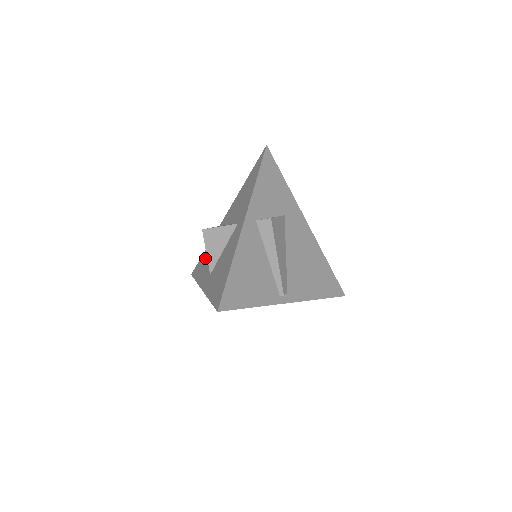
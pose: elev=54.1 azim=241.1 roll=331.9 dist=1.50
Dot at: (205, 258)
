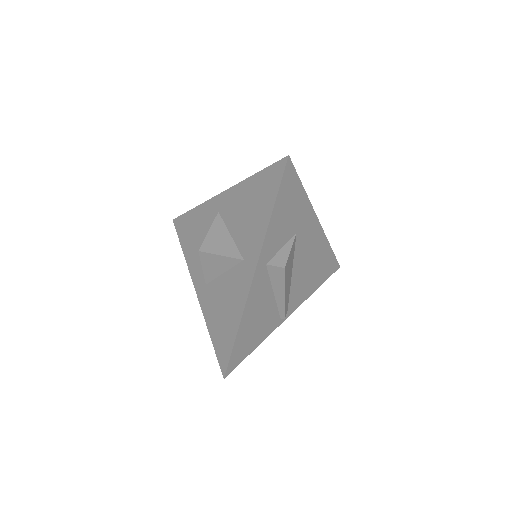
Dot at: (193, 230)
